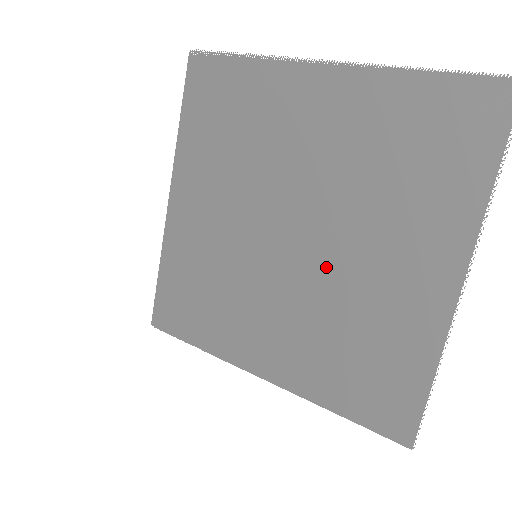
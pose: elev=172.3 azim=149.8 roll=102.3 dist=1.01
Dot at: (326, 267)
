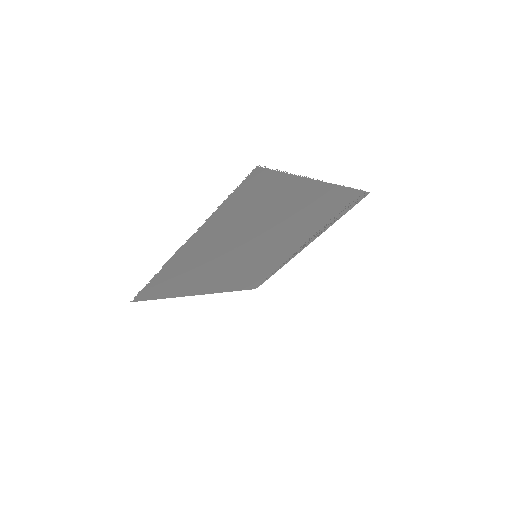
Dot at: occluded
